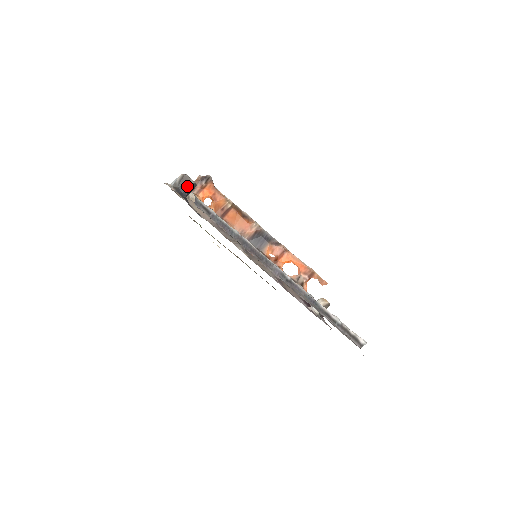
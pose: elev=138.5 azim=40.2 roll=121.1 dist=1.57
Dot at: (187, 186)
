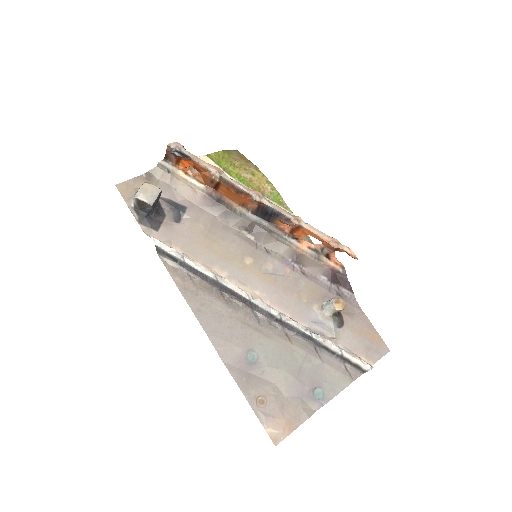
Dot at: (148, 207)
